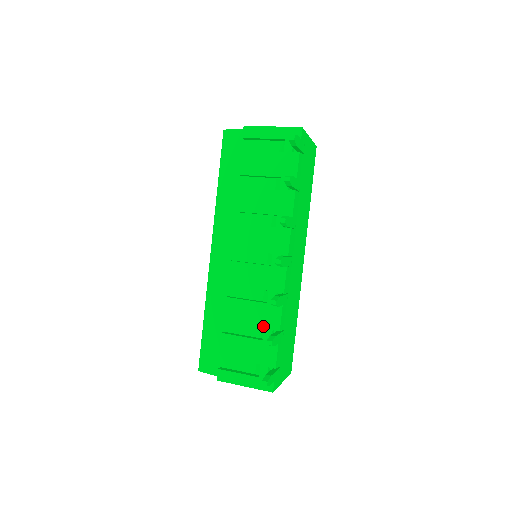
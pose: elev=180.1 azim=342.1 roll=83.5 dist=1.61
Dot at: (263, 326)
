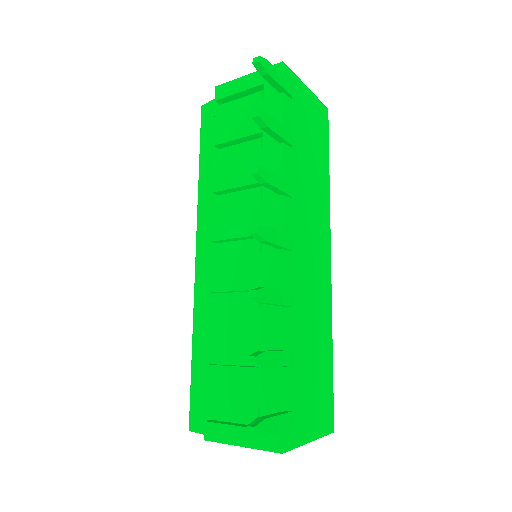
Dot at: (259, 345)
